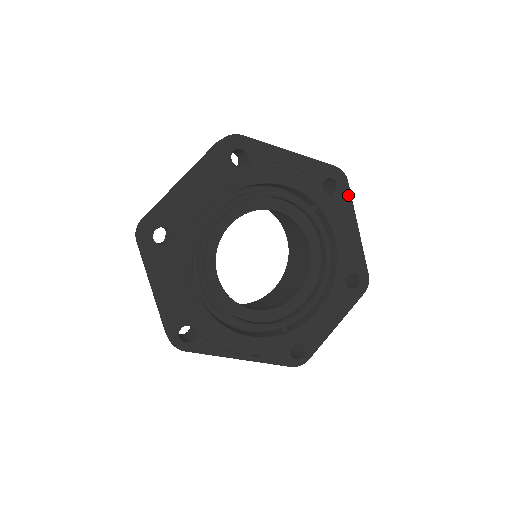
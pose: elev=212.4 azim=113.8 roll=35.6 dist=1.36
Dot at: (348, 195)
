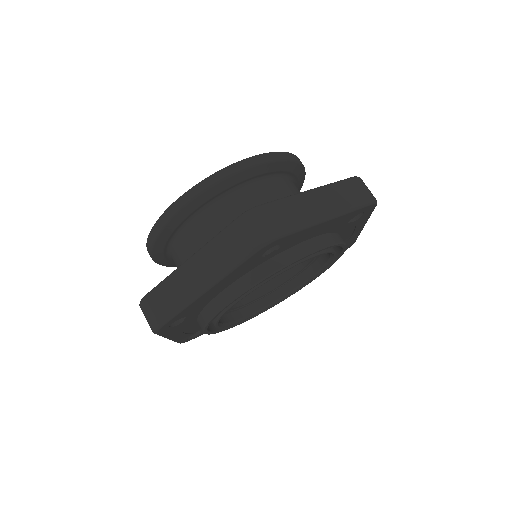
Dot at: (370, 214)
